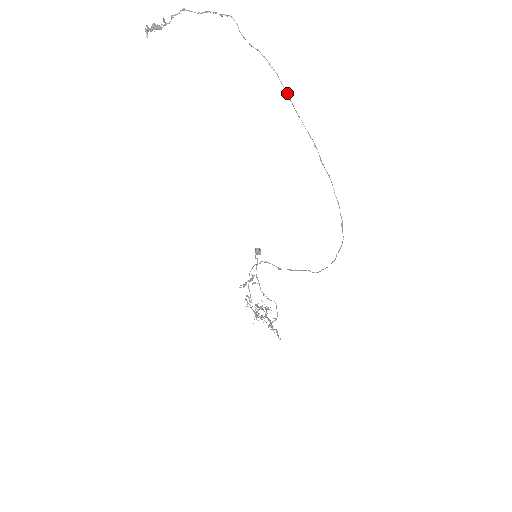
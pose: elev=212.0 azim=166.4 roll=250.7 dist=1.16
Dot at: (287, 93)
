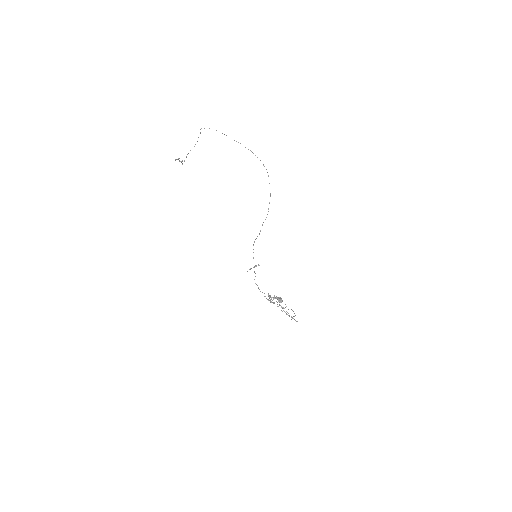
Dot at: (224, 134)
